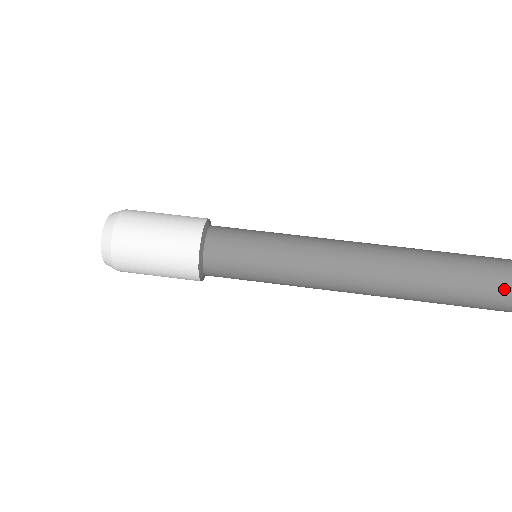
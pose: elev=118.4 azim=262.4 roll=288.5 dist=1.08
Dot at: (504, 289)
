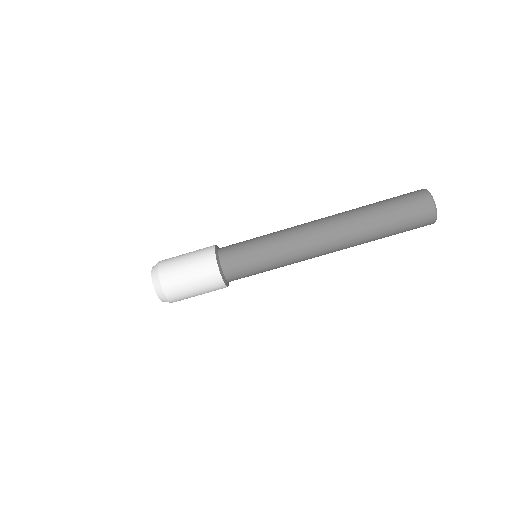
Dot at: occluded
